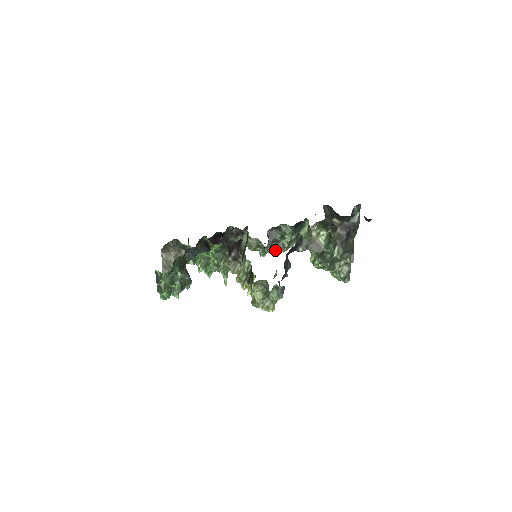
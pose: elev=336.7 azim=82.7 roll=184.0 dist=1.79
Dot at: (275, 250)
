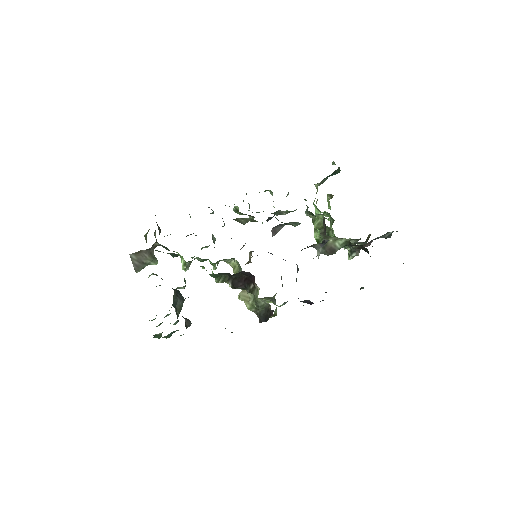
Dot at: occluded
